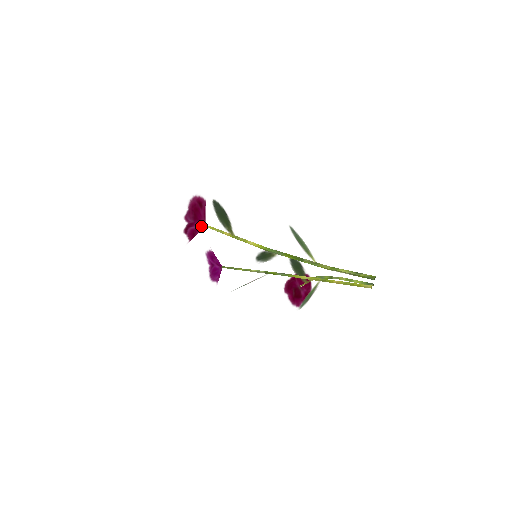
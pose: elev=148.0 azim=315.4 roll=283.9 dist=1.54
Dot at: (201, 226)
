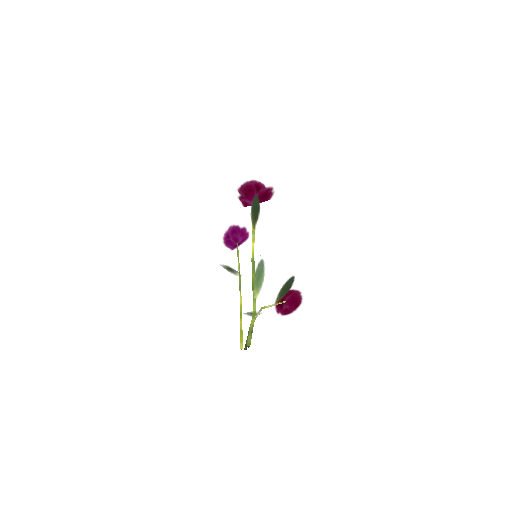
Dot at: occluded
